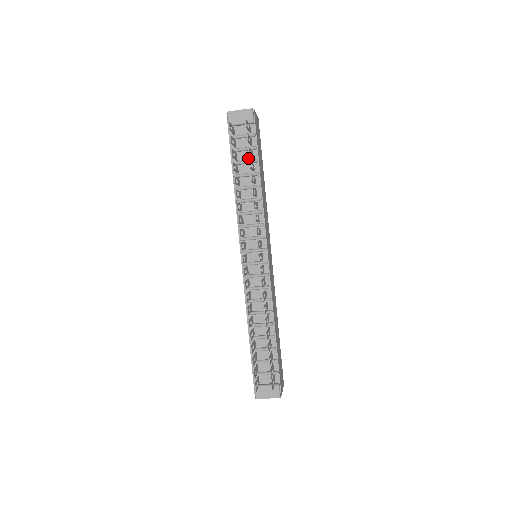
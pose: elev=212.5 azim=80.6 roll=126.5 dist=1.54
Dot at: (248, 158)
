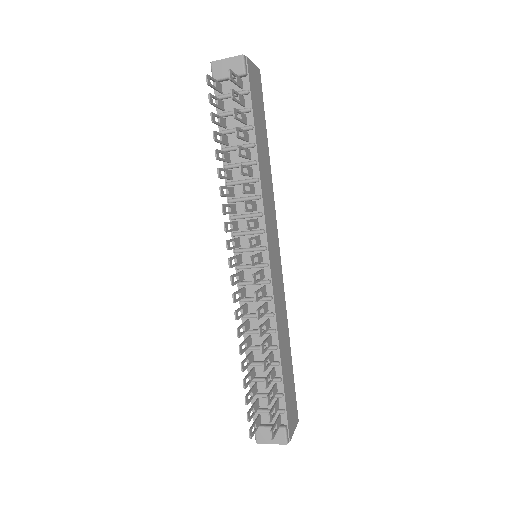
Dot at: (240, 124)
